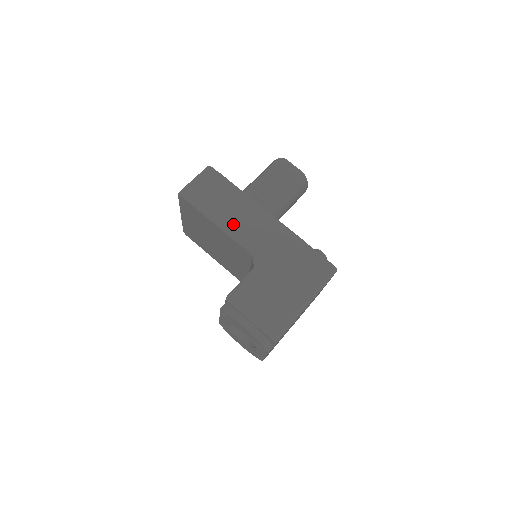
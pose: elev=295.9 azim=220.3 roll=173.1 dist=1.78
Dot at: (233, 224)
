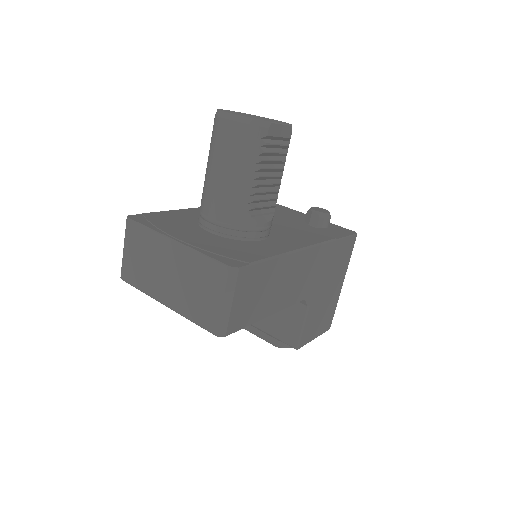
Dot at: (284, 297)
